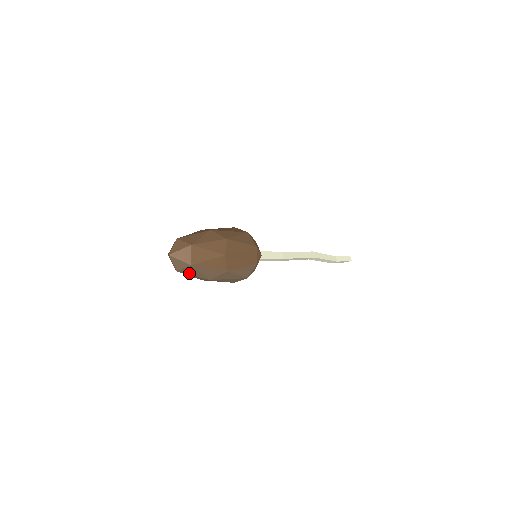
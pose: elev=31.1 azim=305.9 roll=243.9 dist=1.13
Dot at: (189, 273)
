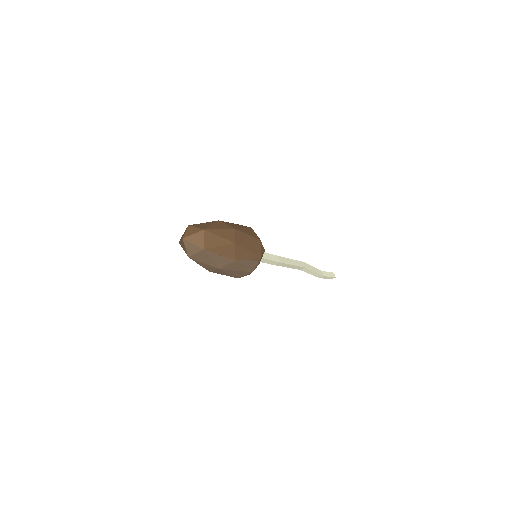
Dot at: (200, 260)
